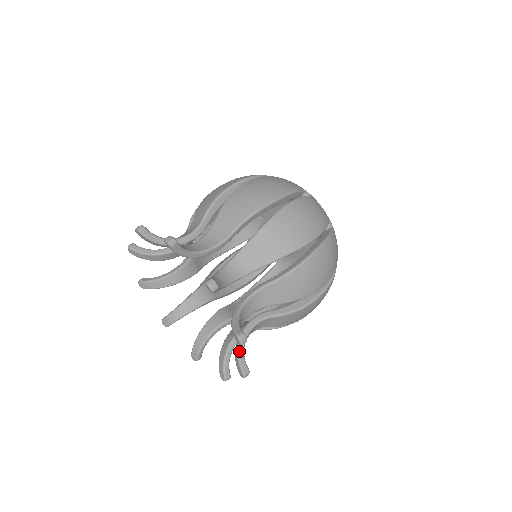
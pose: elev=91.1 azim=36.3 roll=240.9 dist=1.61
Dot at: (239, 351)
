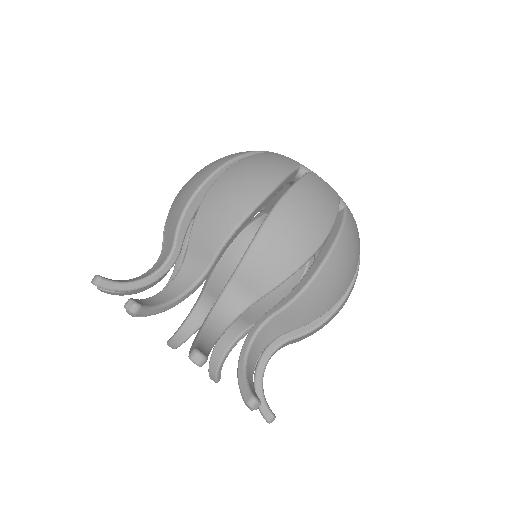
Dot at: (257, 394)
